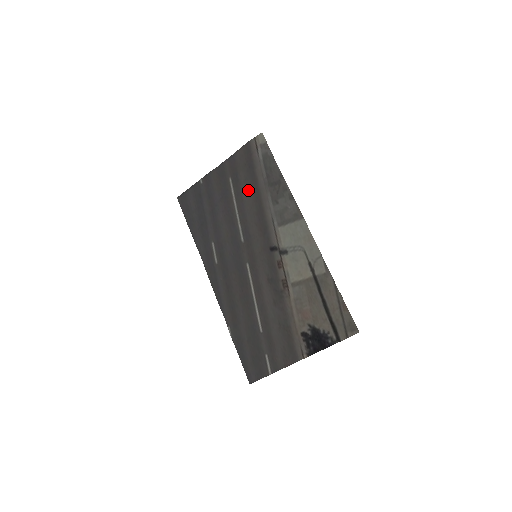
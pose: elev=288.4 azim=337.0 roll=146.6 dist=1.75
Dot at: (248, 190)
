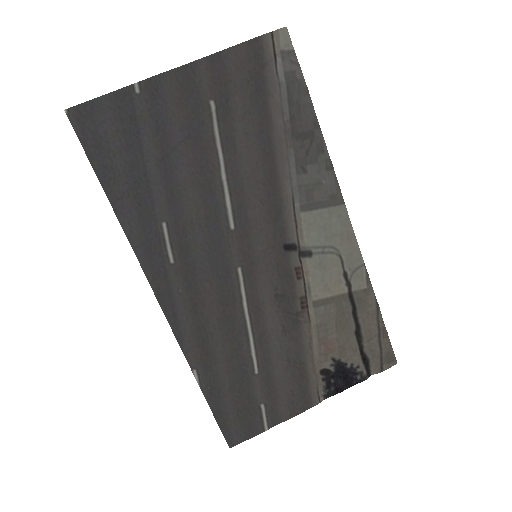
Dot at: (250, 135)
